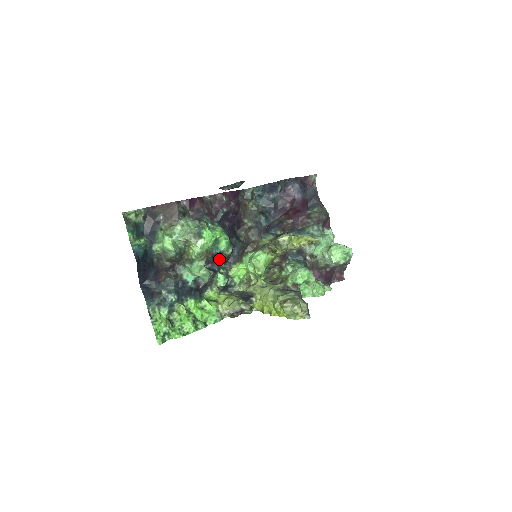
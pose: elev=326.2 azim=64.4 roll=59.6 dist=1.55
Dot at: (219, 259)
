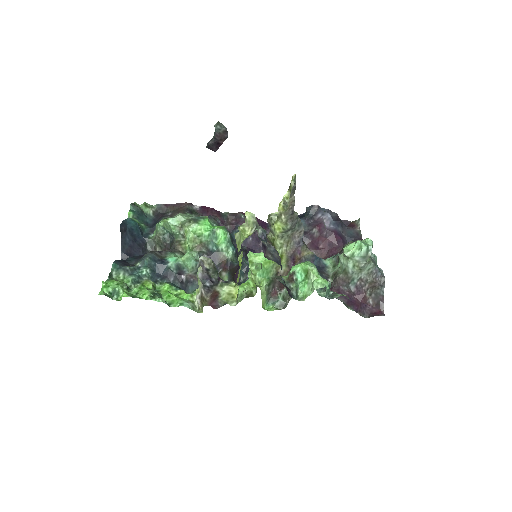
Dot at: (217, 262)
